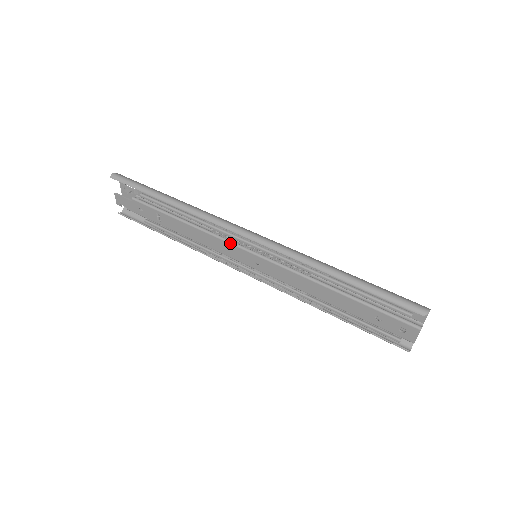
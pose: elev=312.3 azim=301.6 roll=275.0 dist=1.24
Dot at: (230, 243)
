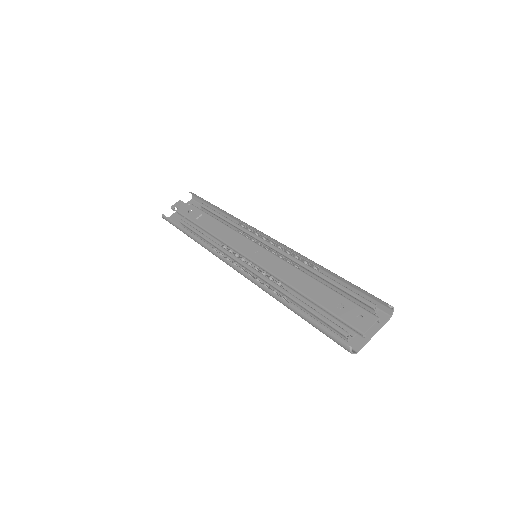
Dot at: (246, 237)
